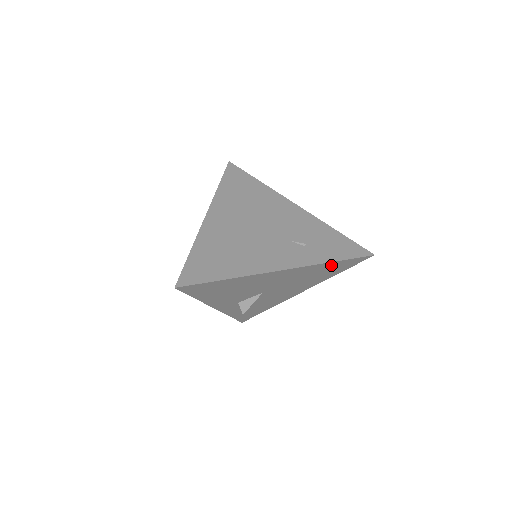
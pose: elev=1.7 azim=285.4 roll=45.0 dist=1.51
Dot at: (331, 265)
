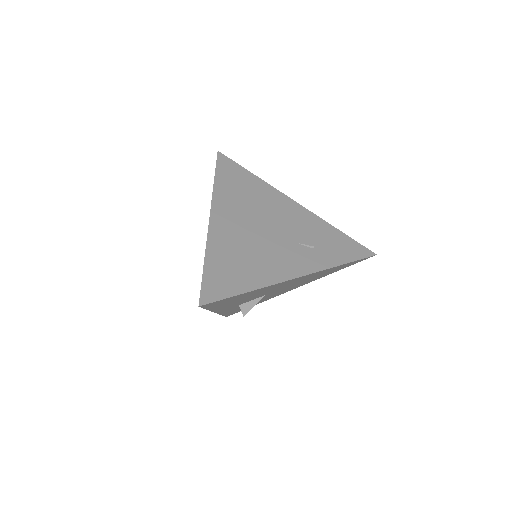
Dot at: (338, 267)
